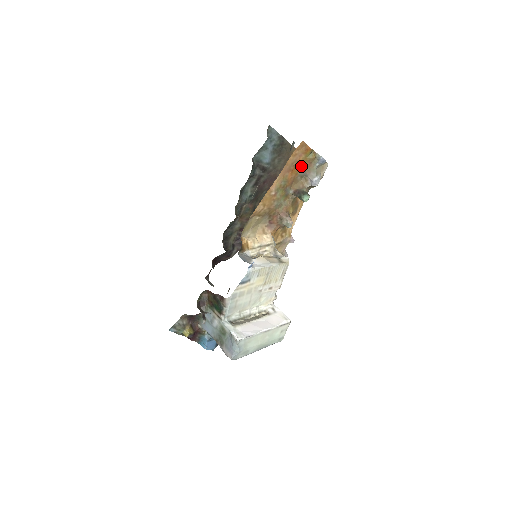
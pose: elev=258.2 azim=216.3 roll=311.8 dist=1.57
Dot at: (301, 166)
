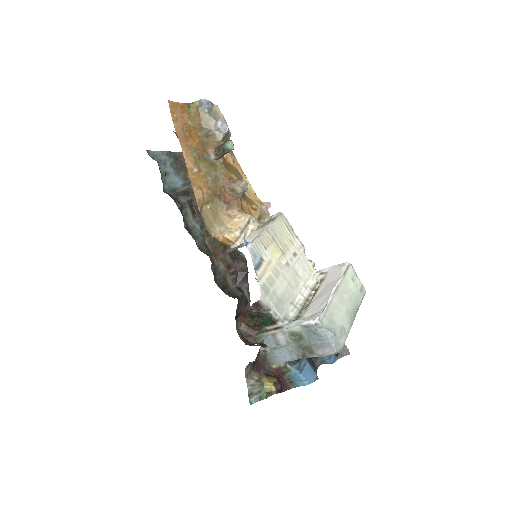
Dot at: (194, 126)
